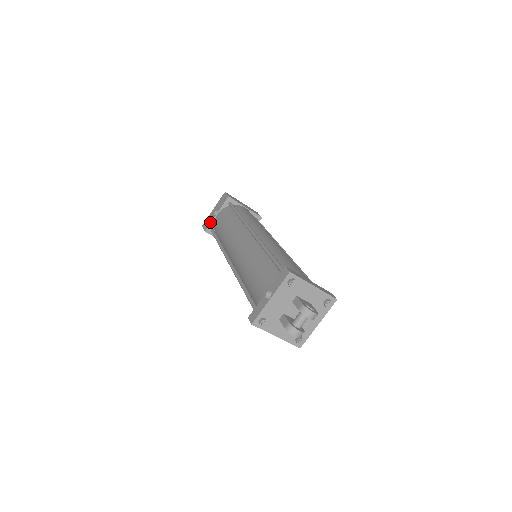
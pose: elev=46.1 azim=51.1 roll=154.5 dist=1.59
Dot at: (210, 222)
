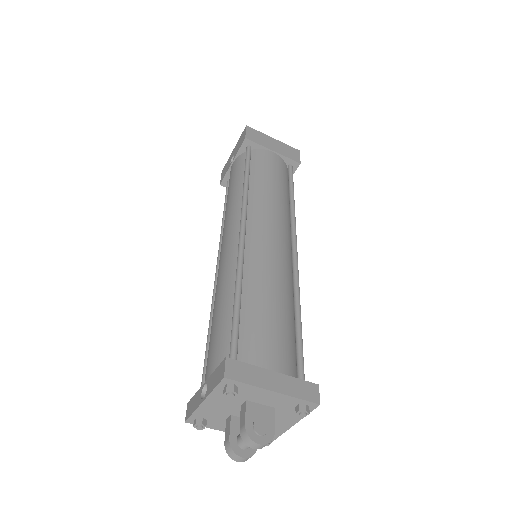
Dot at: (225, 172)
